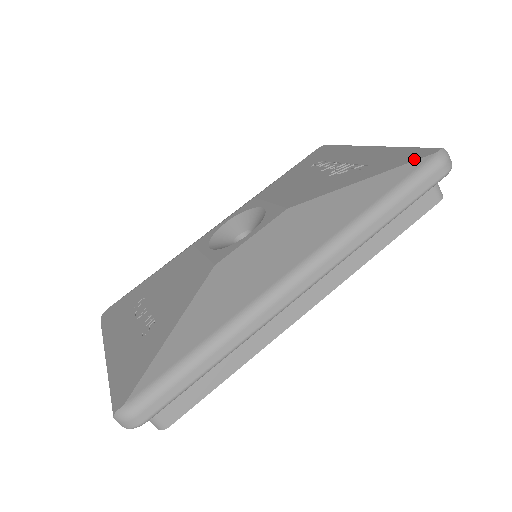
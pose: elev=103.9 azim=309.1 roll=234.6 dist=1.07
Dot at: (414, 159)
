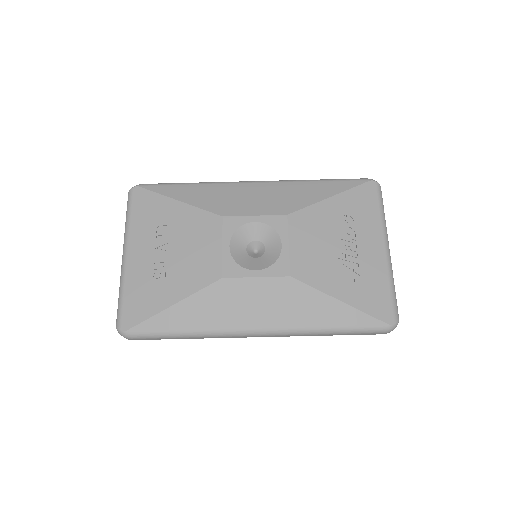
Dot at: (378, 316)
